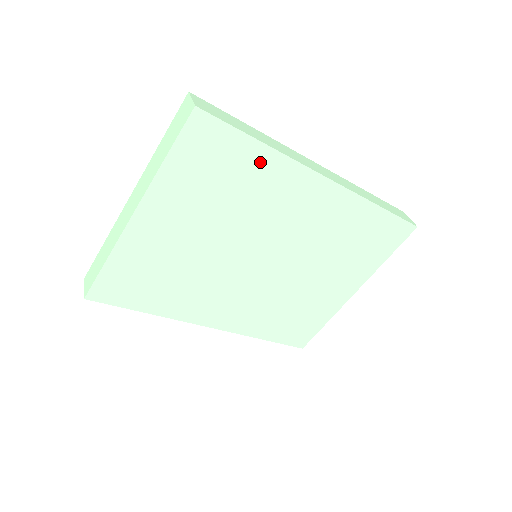
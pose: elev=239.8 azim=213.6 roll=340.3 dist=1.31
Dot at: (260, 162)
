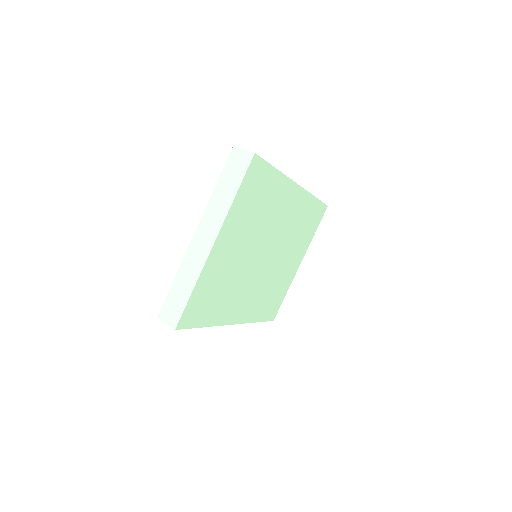
Dot at: (275, 183)
